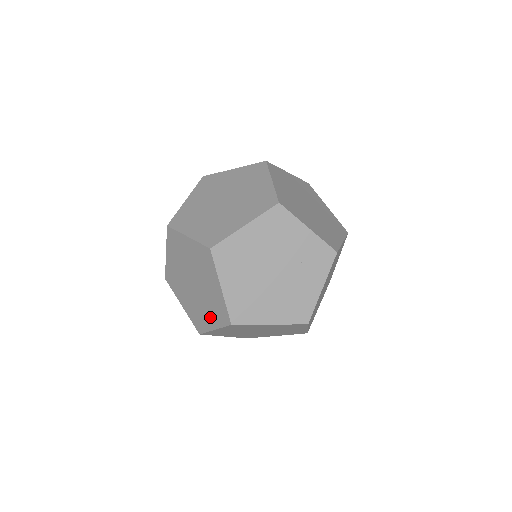
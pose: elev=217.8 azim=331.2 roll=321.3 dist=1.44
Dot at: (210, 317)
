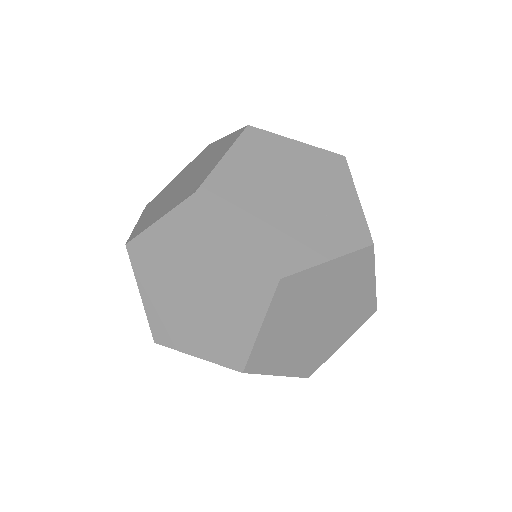
Dot at: (168, 206)
